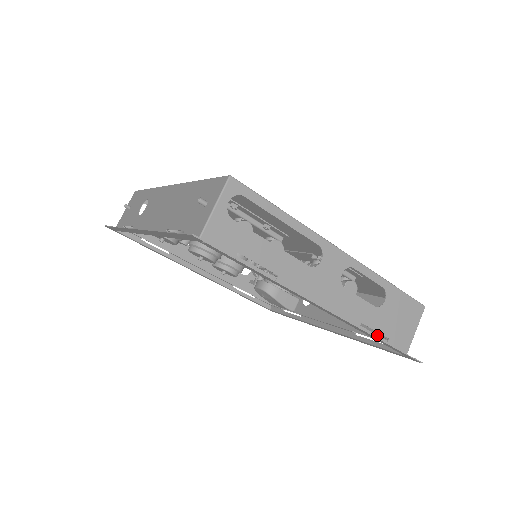
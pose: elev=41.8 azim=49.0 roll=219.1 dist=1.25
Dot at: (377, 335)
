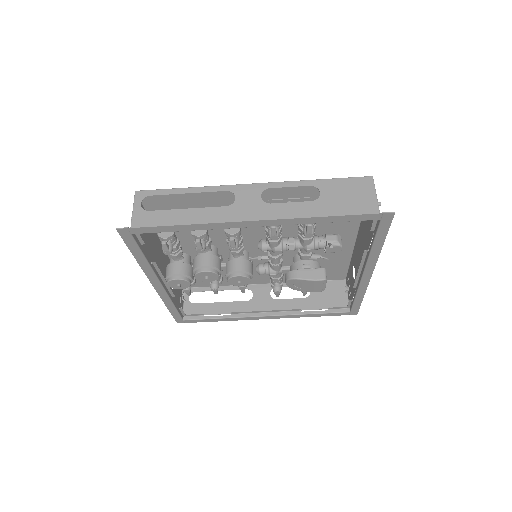
Dot at: (331, 219)
